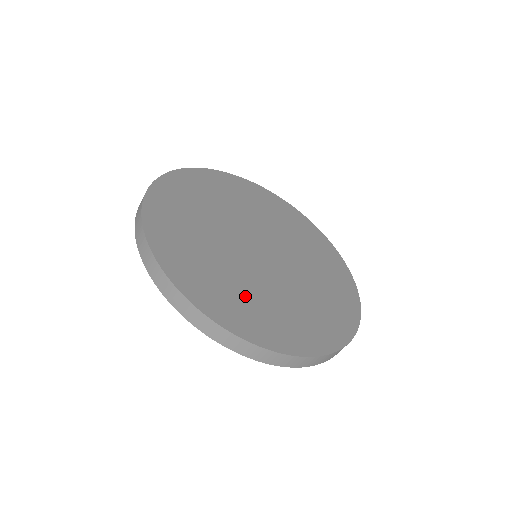
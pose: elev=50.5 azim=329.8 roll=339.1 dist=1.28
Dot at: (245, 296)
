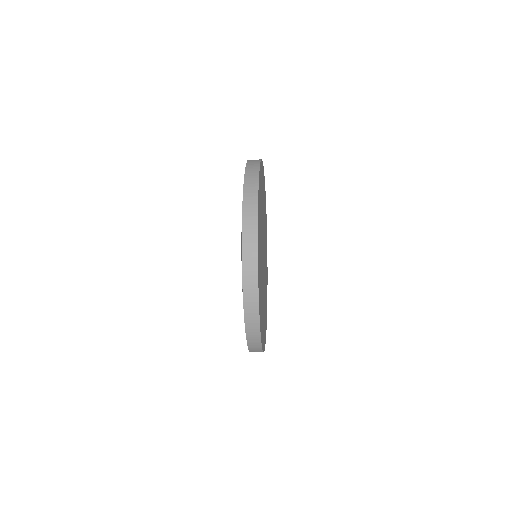
Dot at: occluded
